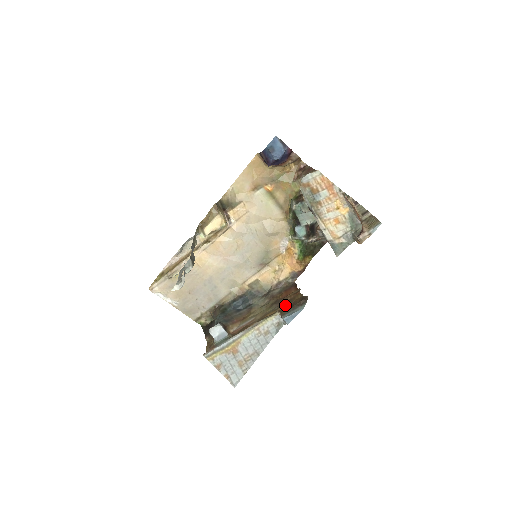
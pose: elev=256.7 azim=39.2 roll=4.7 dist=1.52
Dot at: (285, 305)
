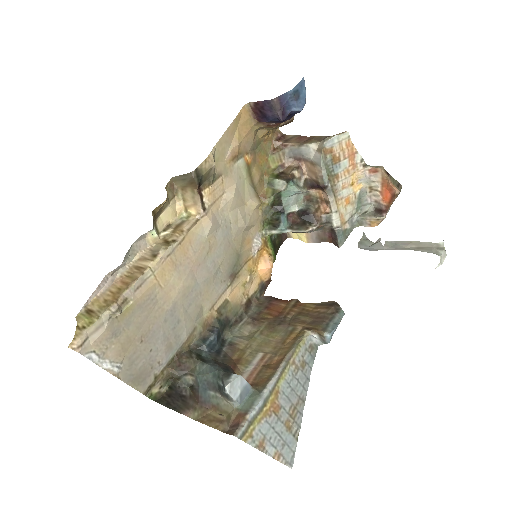
Dot at: (304, 320)
